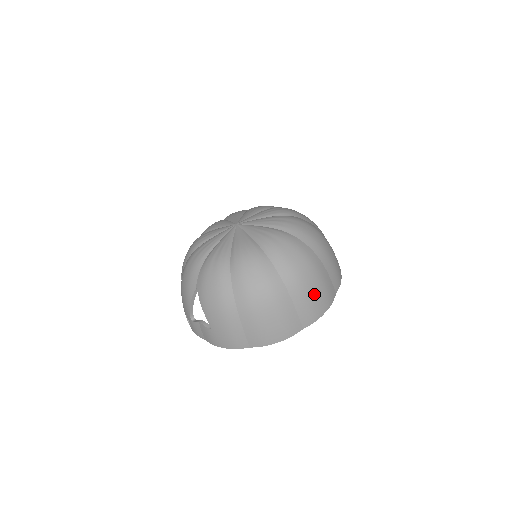
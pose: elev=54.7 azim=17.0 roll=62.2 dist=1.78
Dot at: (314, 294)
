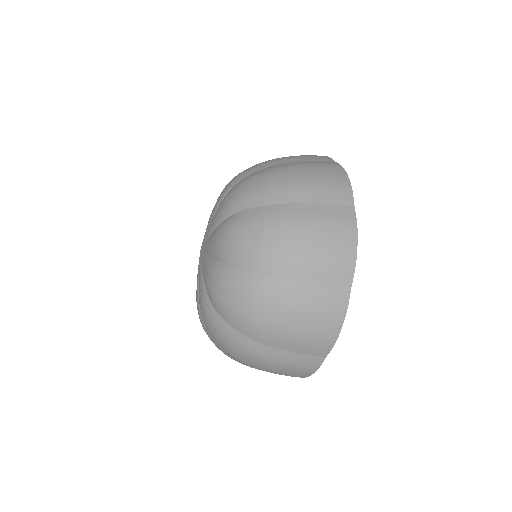
Dot at: (298, 328)
